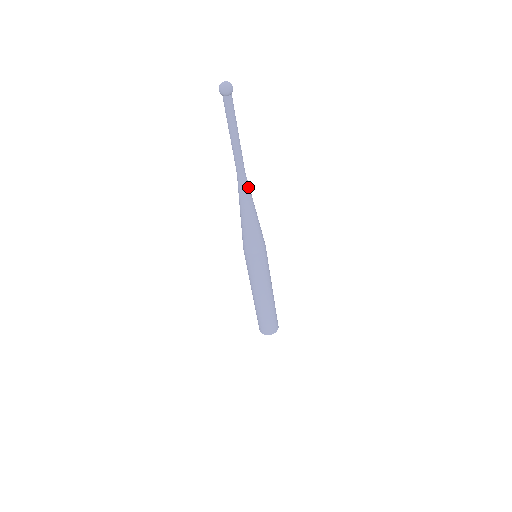
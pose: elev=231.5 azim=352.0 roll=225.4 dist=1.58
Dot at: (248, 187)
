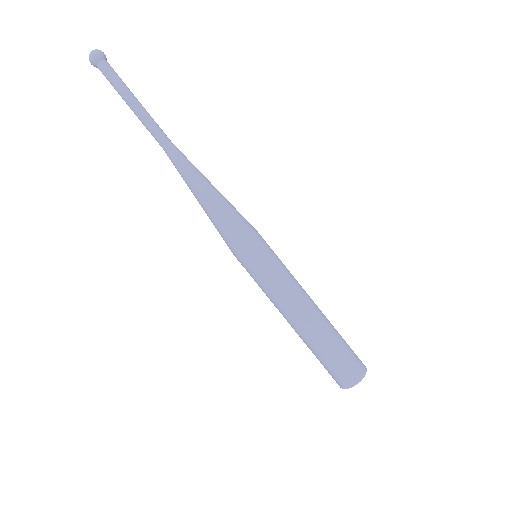
Dot at: (186, 158)
